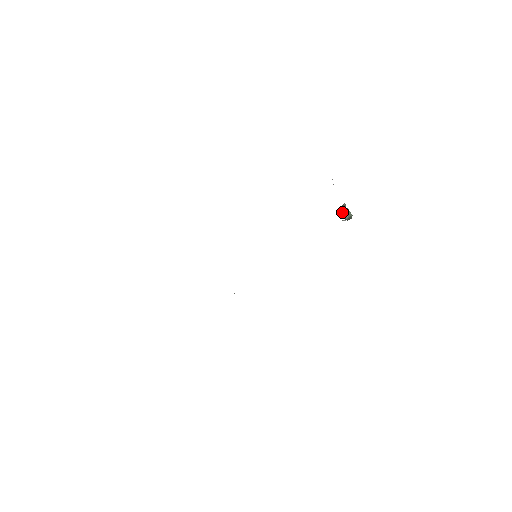
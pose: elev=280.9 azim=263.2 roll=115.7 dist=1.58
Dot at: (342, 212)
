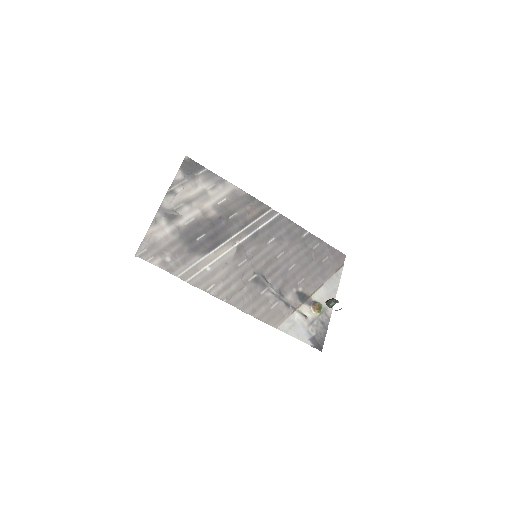
Dot at: (327, 304)
